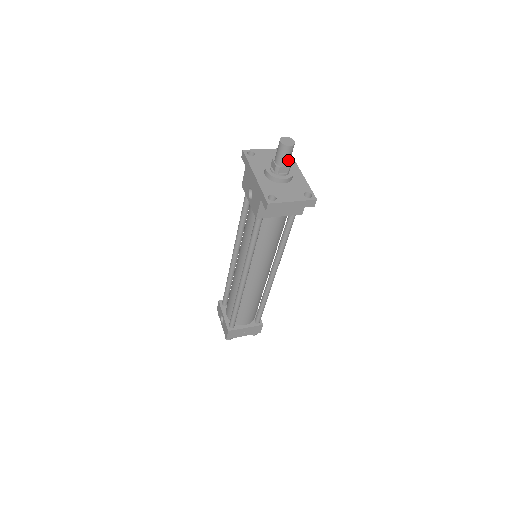
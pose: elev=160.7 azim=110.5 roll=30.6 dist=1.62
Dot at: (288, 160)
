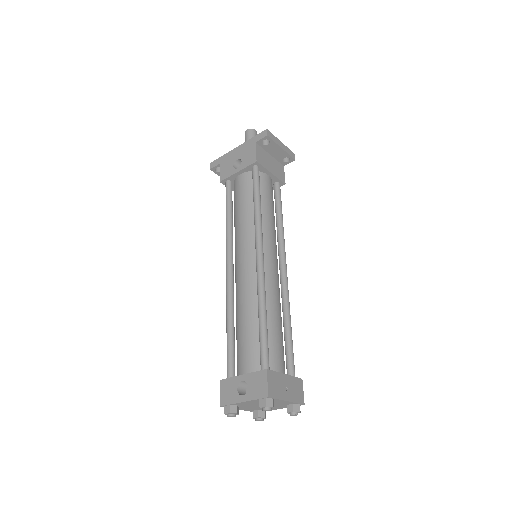
Dot at: occluded
